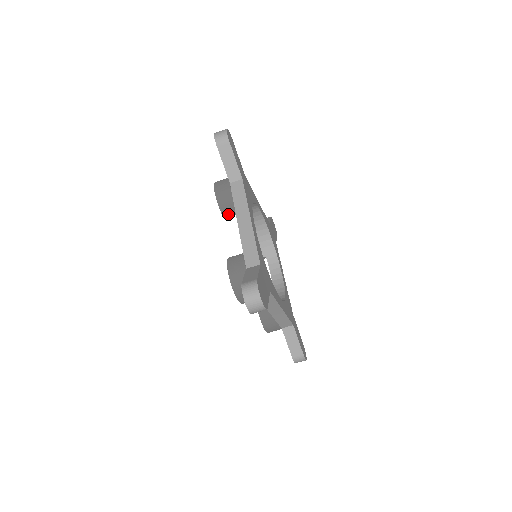
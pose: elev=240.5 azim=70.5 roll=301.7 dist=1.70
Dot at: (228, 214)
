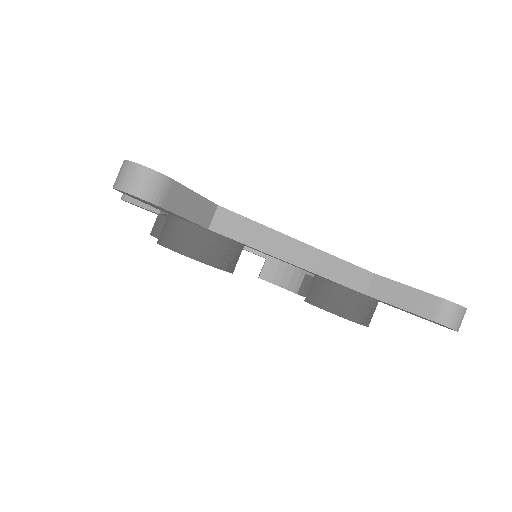
Dot at: occluded
